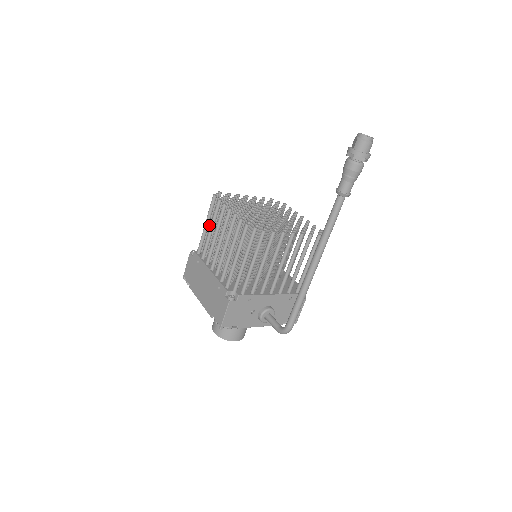
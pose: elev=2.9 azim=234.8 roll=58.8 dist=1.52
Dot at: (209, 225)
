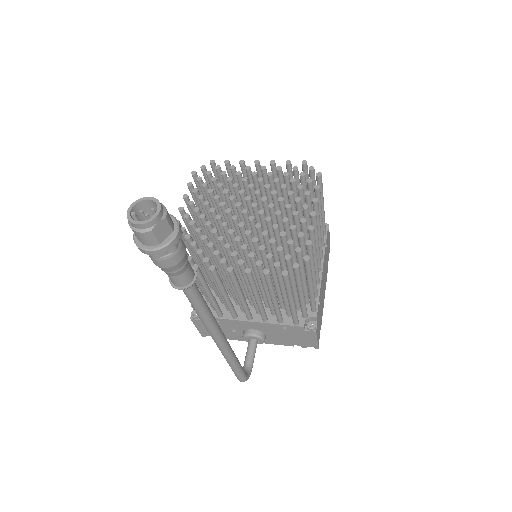
Dot at: occluded
